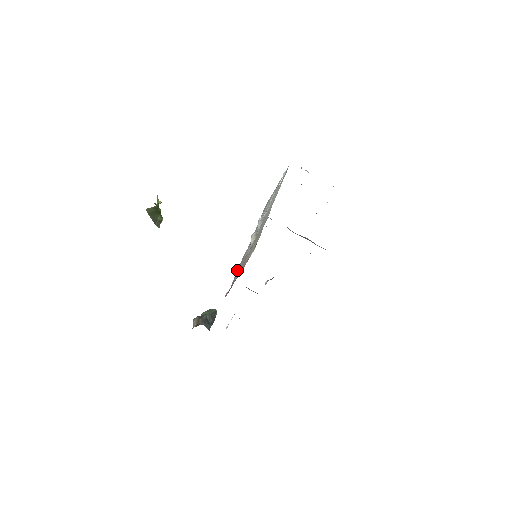
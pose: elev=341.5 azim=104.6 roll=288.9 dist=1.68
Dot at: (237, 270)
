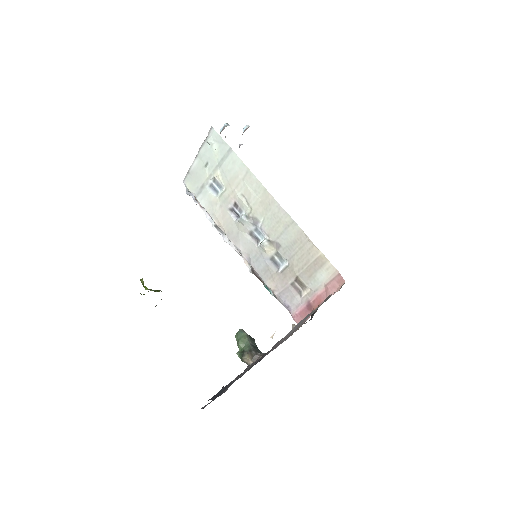
Dot at: (270, 287)
